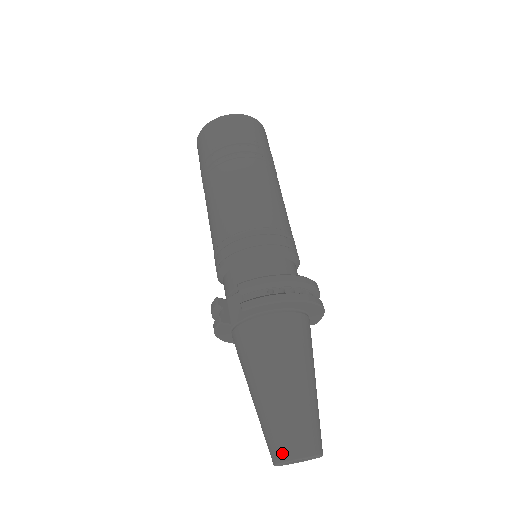
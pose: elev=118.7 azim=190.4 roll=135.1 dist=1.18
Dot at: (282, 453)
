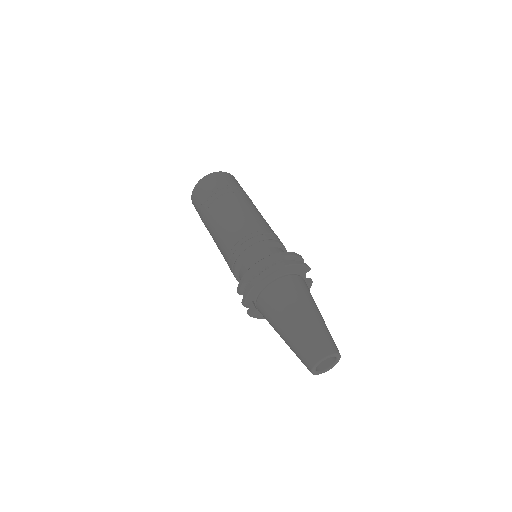
Dot at: (307, 368)
